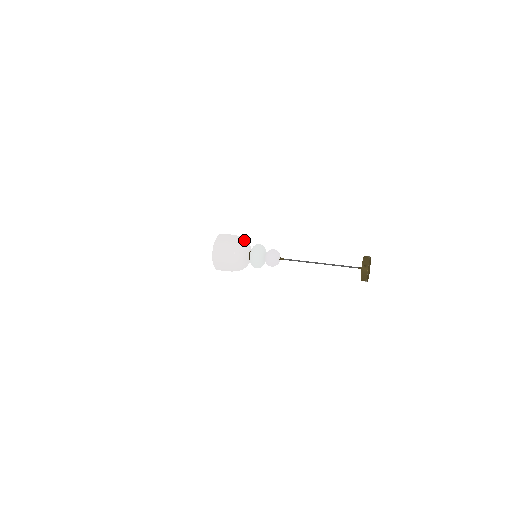
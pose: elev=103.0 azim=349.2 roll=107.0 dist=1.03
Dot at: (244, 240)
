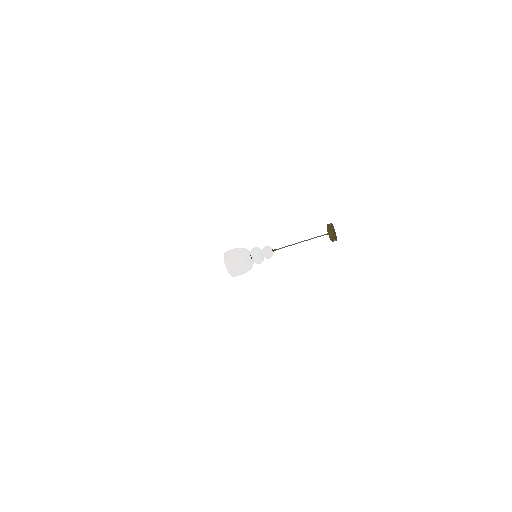
Dot at: (244, 248)
